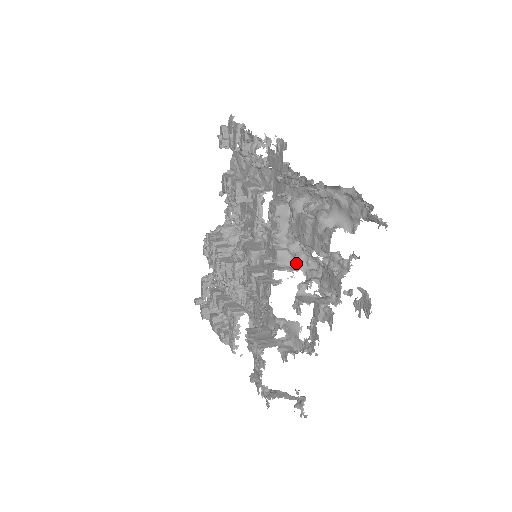
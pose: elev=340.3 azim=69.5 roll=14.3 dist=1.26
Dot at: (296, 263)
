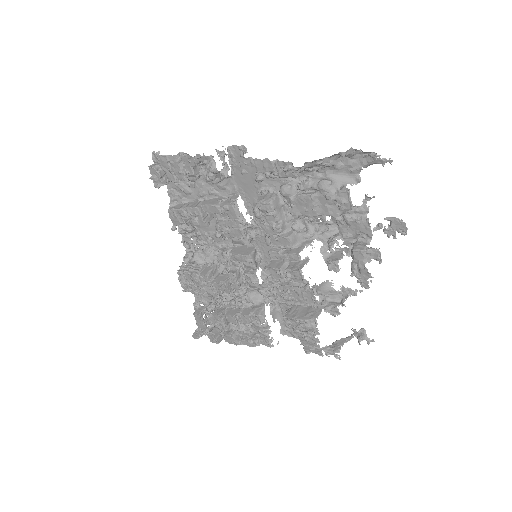
Dot at: (307, 236)
